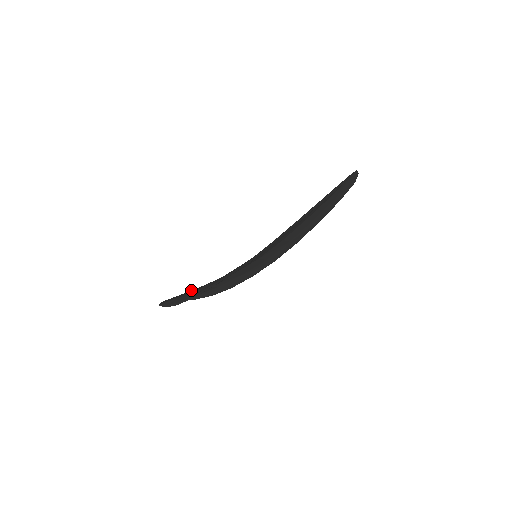
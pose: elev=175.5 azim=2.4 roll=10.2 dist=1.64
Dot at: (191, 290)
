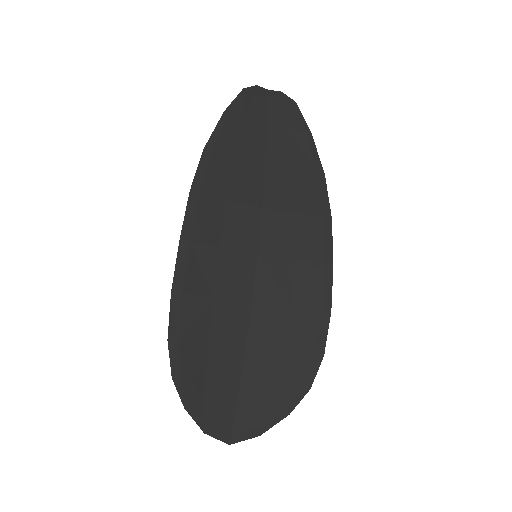
Dot at: (238, 381)
